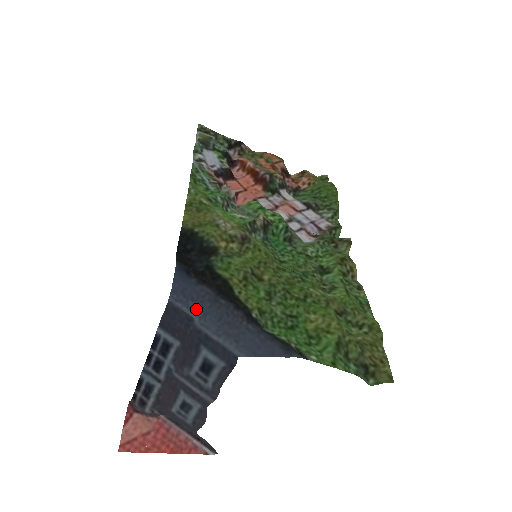
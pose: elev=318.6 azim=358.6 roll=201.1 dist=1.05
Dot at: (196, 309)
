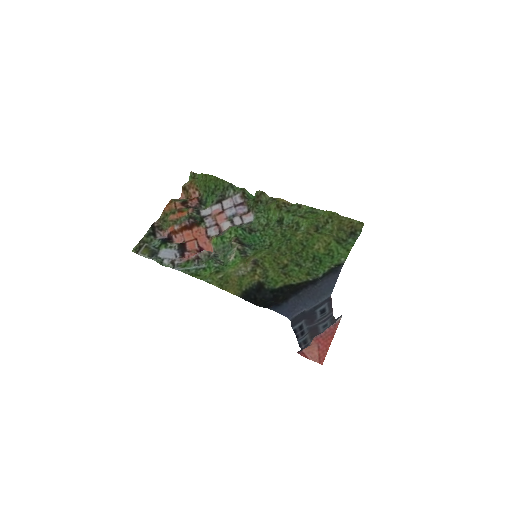
Dot at: (300, 308)
